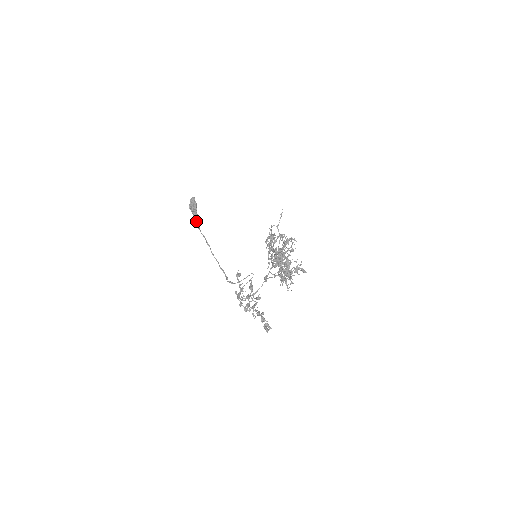
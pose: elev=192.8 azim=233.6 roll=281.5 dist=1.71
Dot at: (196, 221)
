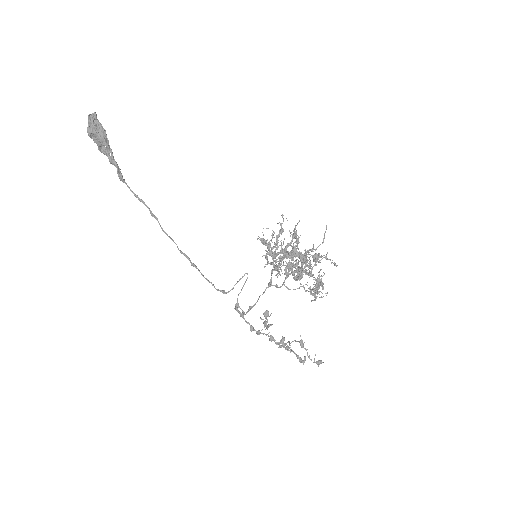
Dot at: (117, 170)
